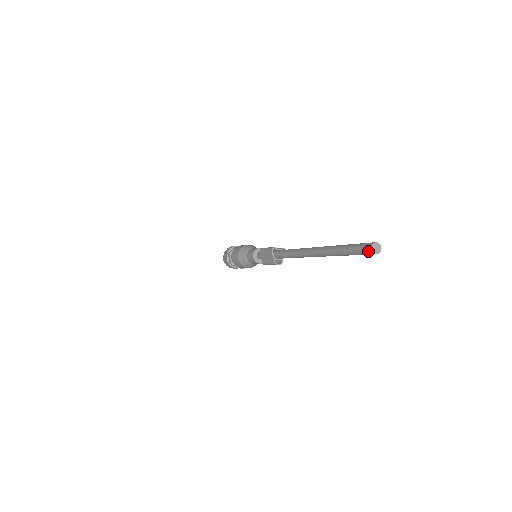
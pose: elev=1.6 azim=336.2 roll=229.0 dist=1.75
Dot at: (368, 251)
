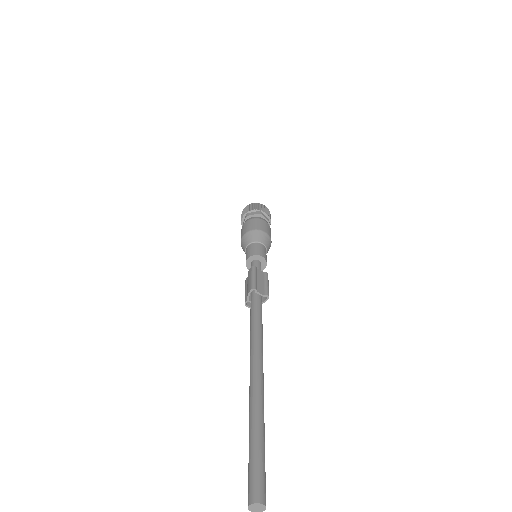
Dot at: (248, 498)
